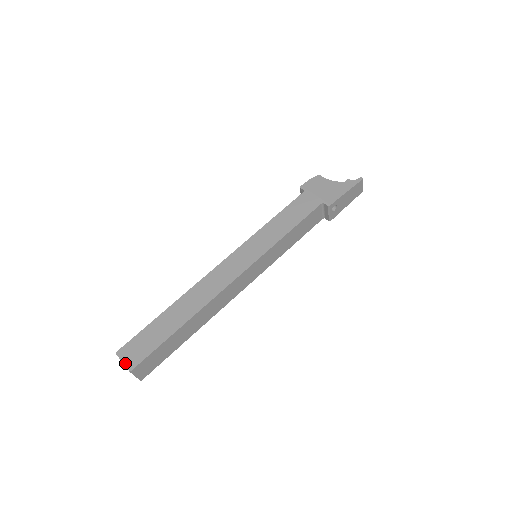
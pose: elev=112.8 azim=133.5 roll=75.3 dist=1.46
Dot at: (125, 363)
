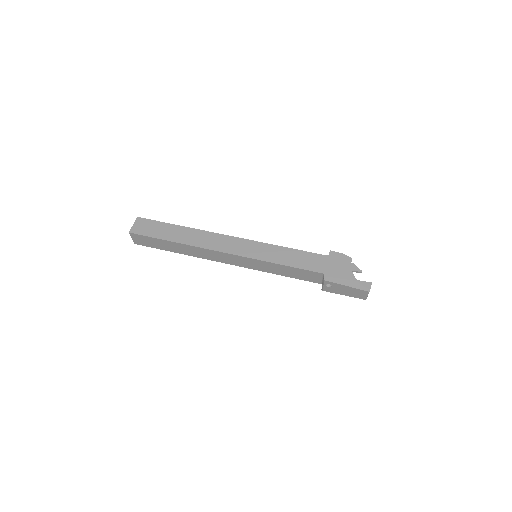
Dot at: (133, 226)
